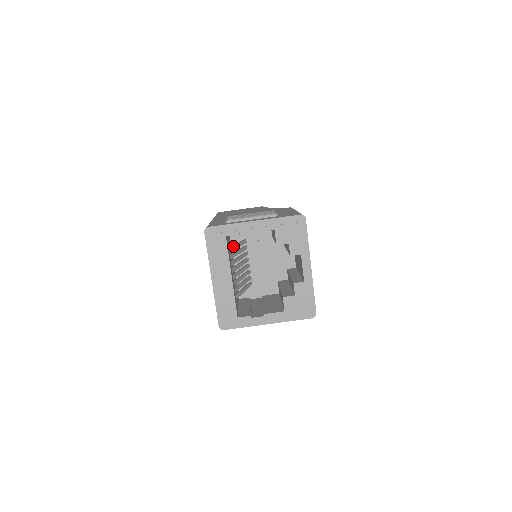
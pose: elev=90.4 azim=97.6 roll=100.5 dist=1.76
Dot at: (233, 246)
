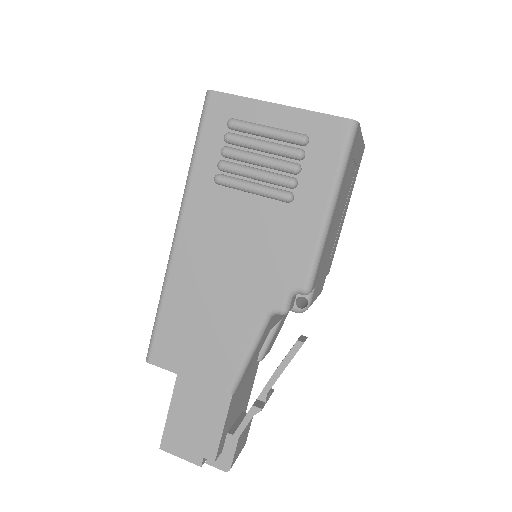
Dot at: occluded
